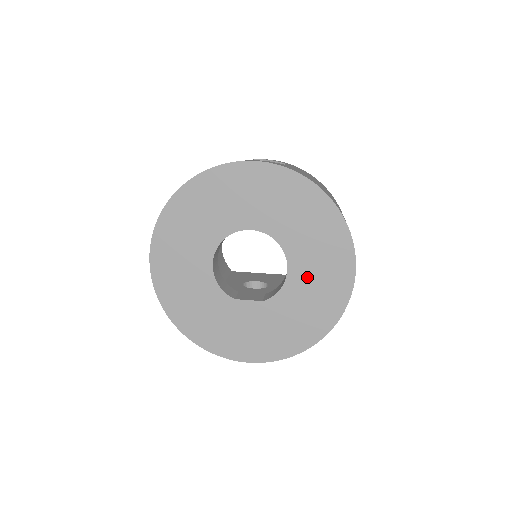
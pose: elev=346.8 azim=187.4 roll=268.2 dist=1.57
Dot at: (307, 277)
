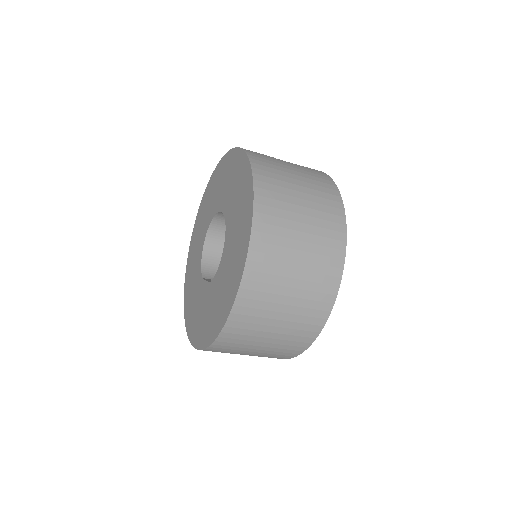
Dot at: (228, 260)
